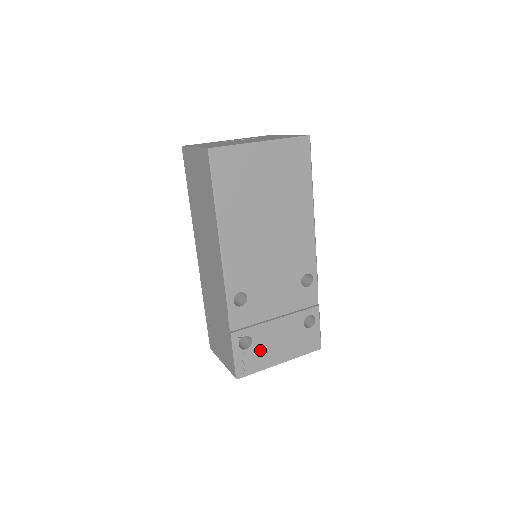
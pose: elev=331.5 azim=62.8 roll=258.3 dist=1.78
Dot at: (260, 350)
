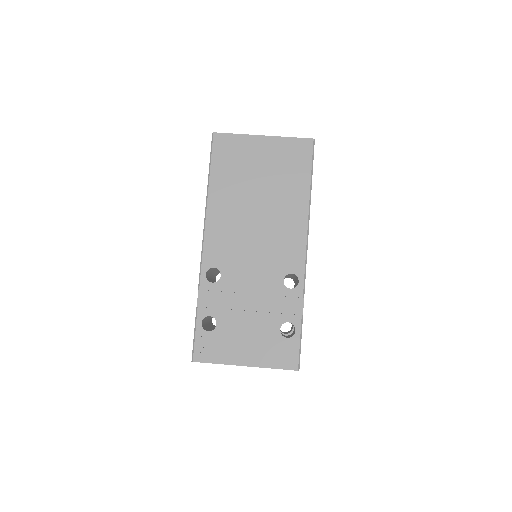
Dot at: (223, 339)
